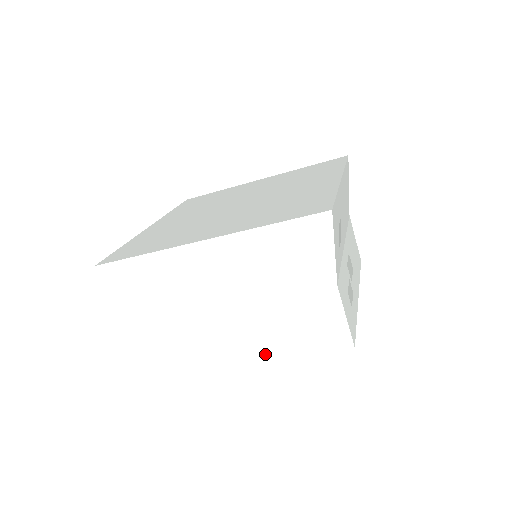
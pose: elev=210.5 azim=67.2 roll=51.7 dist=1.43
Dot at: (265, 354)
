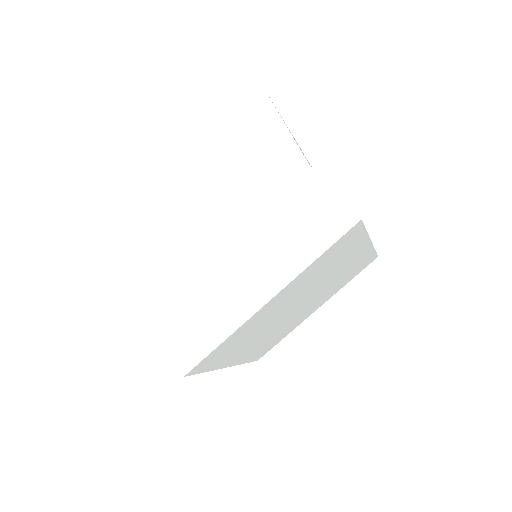
Dot at: (277, 285)
